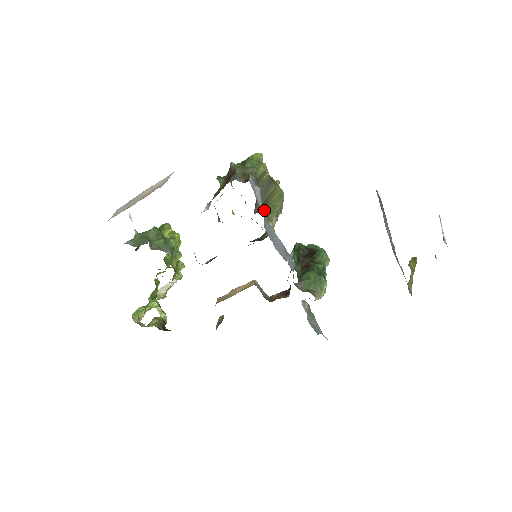
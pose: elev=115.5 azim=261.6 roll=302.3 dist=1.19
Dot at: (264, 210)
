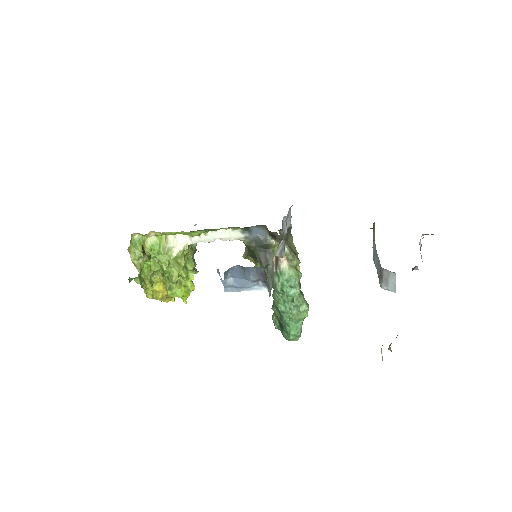
Dot at: (287, 228)
